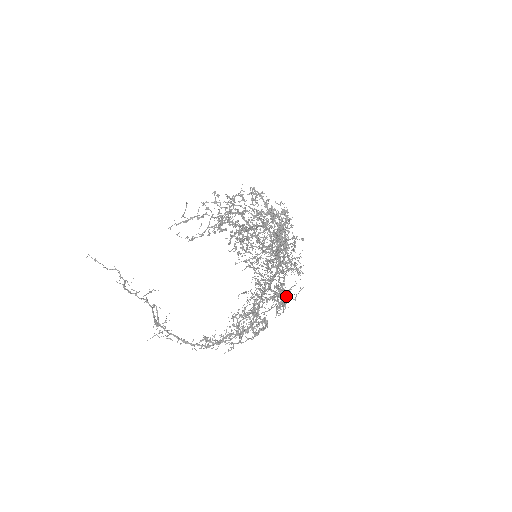
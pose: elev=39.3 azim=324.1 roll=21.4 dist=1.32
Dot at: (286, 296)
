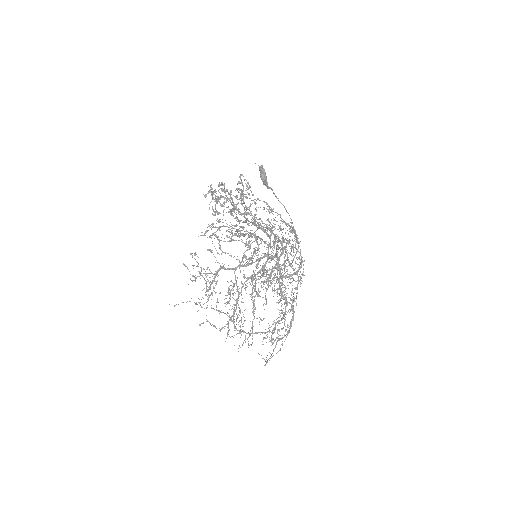
Dot at: occluded
